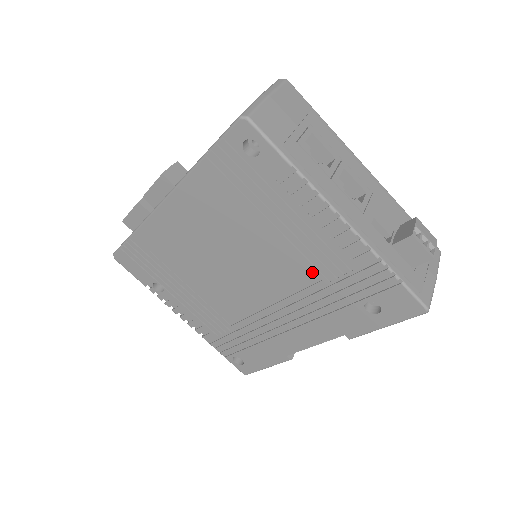
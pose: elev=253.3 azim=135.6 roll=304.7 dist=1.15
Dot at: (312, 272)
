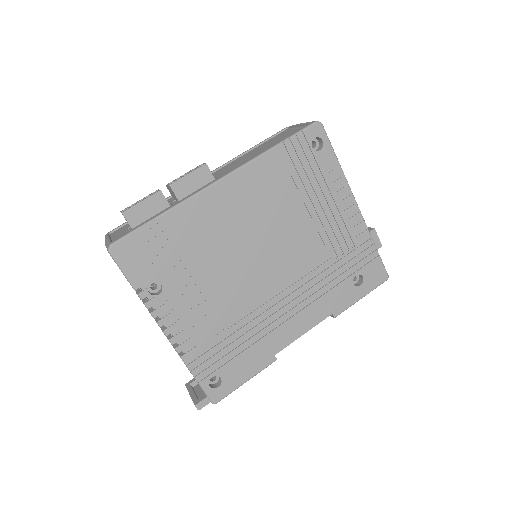
Dot at: (325, 251)
